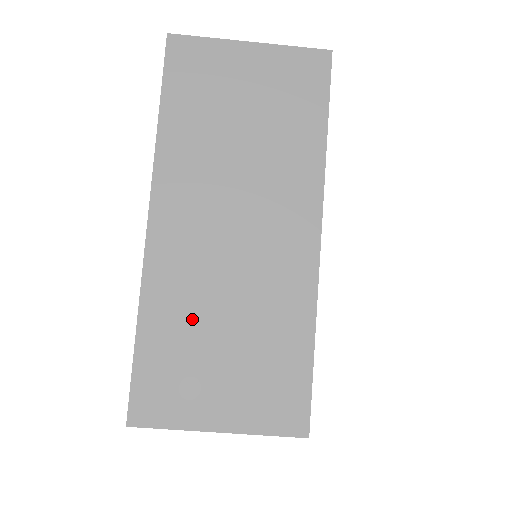
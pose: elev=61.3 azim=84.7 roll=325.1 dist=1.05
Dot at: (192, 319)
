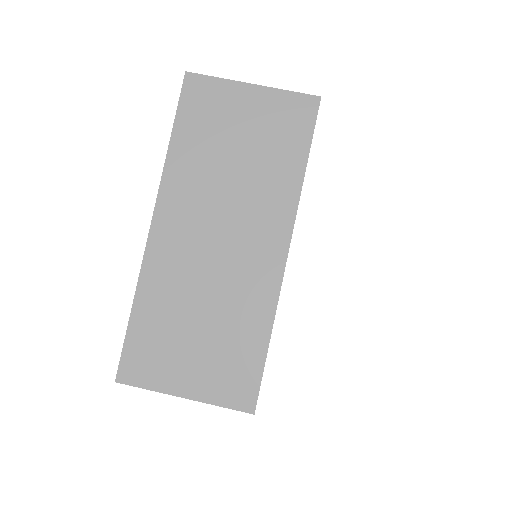
Dot at: (175, 307)
